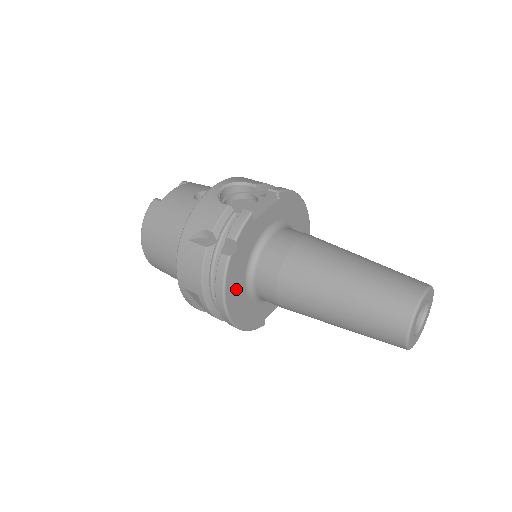
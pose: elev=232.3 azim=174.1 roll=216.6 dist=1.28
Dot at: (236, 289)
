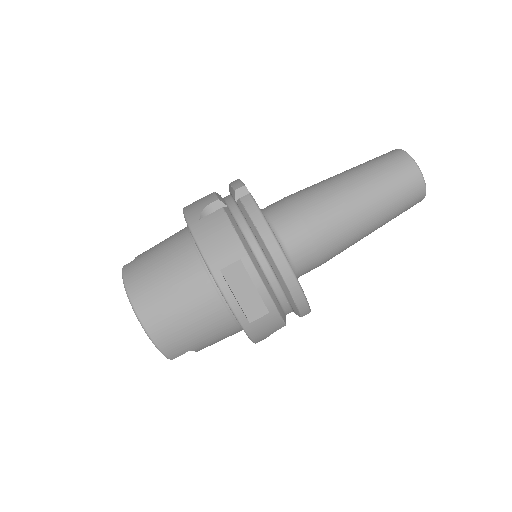
Dot at: occluded
